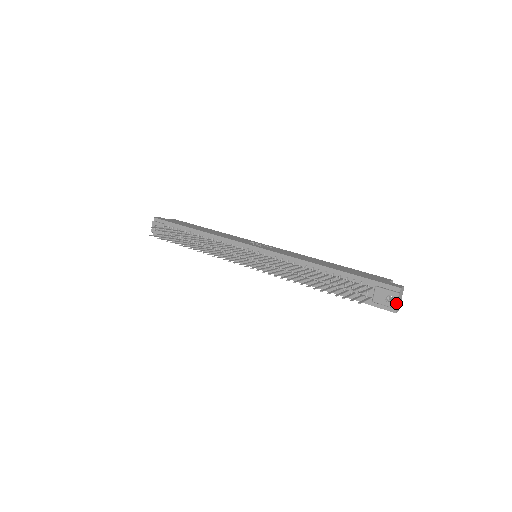
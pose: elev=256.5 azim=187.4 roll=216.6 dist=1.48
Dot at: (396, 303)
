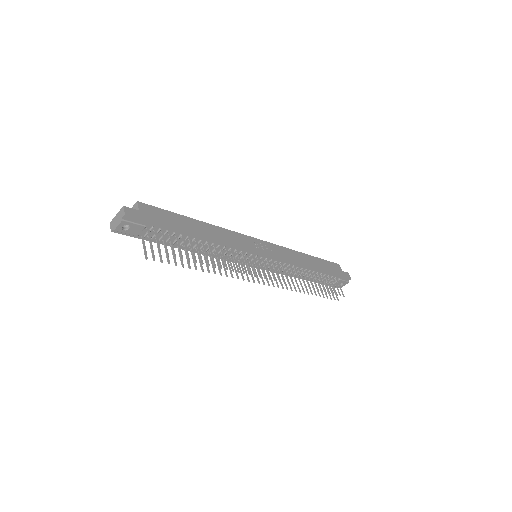
Dot at: occluded
